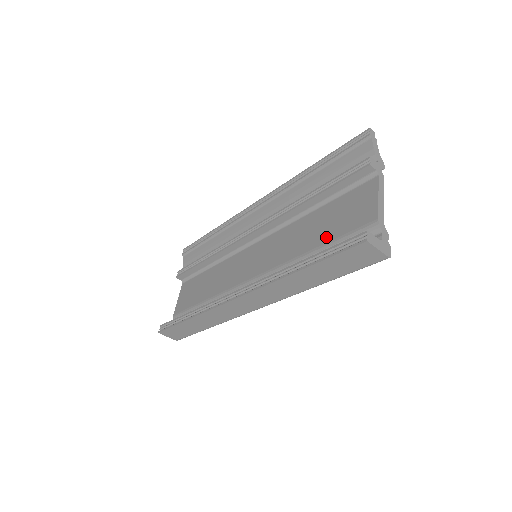
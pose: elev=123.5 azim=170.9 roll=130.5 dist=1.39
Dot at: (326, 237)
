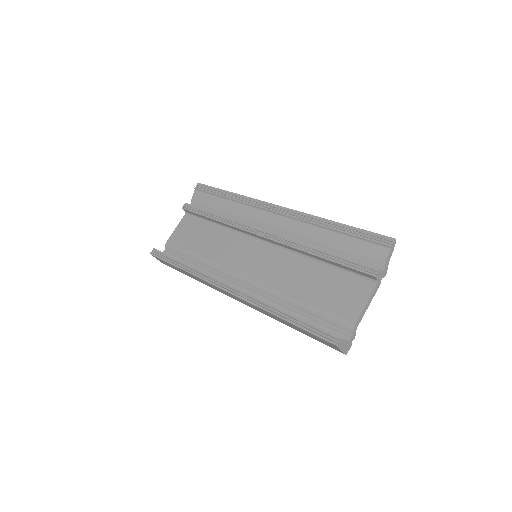
Dot at: (314, 300)
